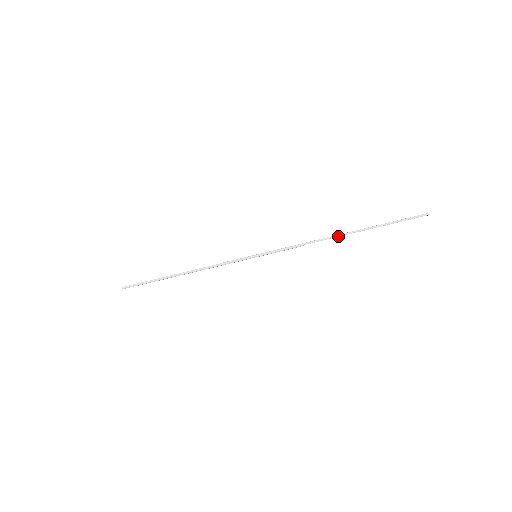
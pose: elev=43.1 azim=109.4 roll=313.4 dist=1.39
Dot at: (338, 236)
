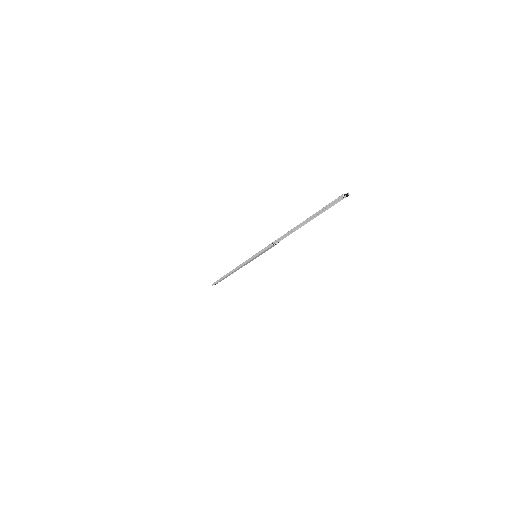
Dot at: occluded
